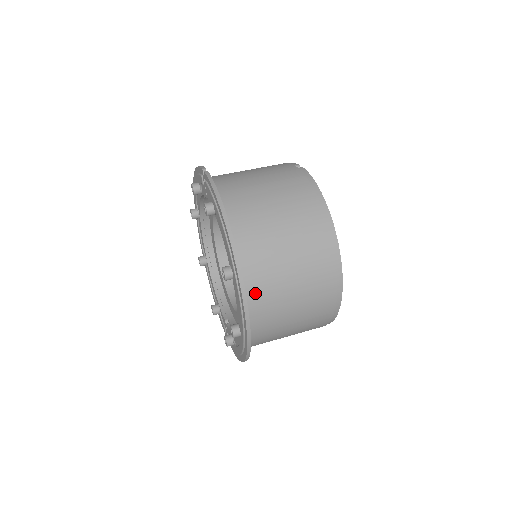
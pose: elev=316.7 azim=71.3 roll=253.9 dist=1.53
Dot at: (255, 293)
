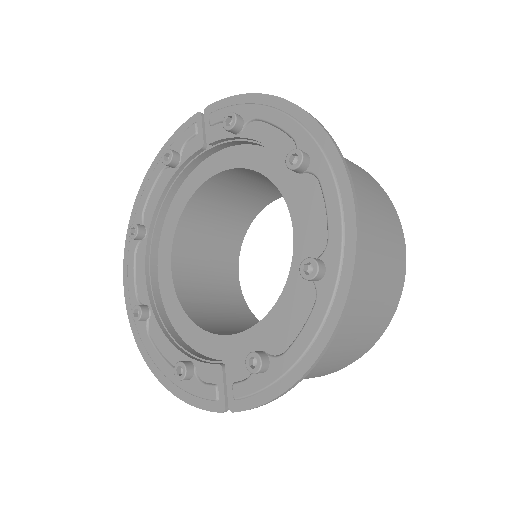
Dot at: occluded
